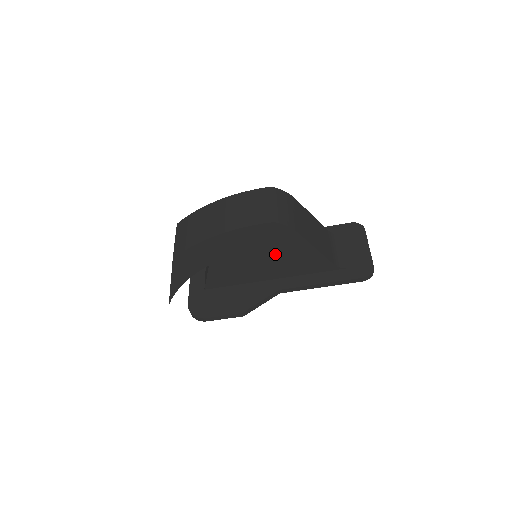
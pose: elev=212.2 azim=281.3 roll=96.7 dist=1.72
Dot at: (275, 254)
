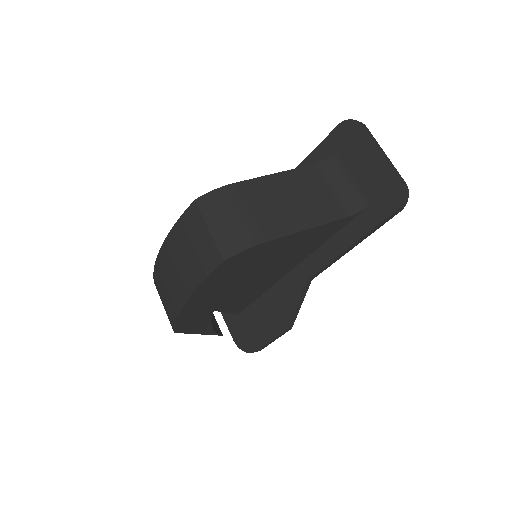
Dot at: (266, 263)
